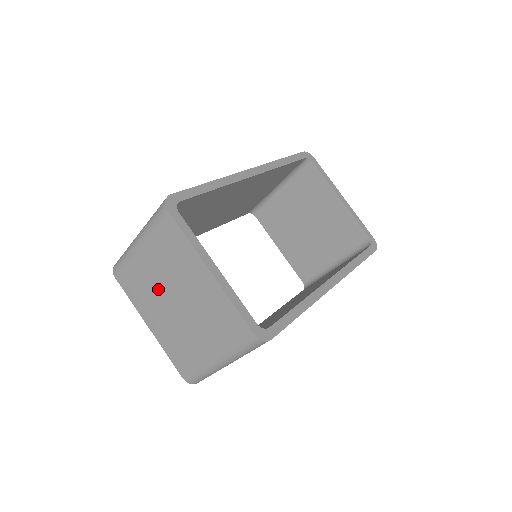
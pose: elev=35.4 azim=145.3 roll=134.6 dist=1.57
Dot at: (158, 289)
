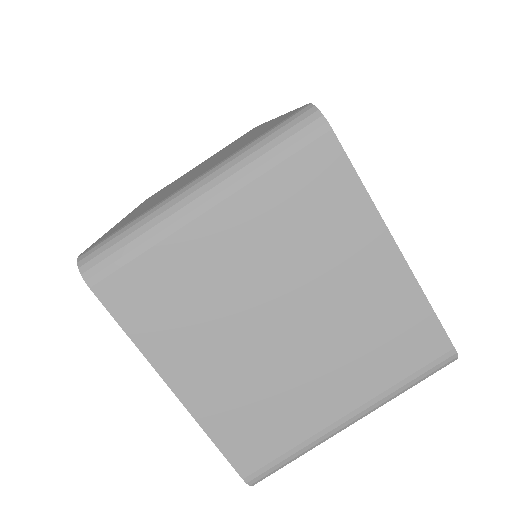
Dot at: (238, 298)
